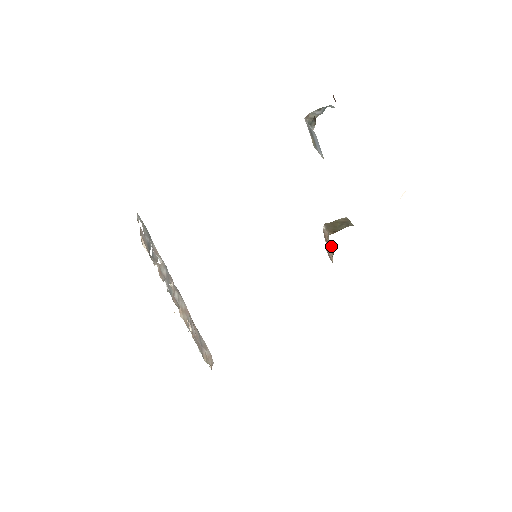
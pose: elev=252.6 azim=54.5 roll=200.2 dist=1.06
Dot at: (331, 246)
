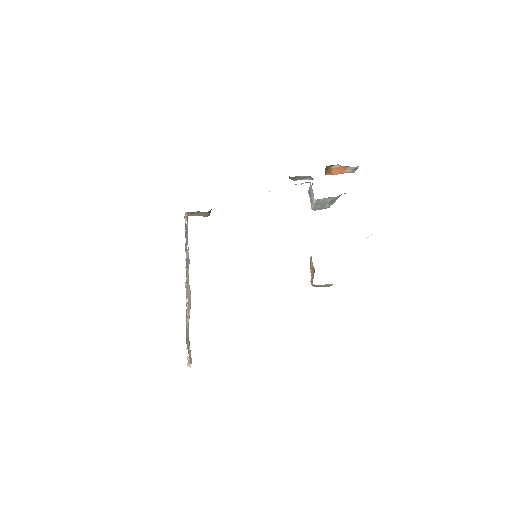
Dot at: (314, 271)
